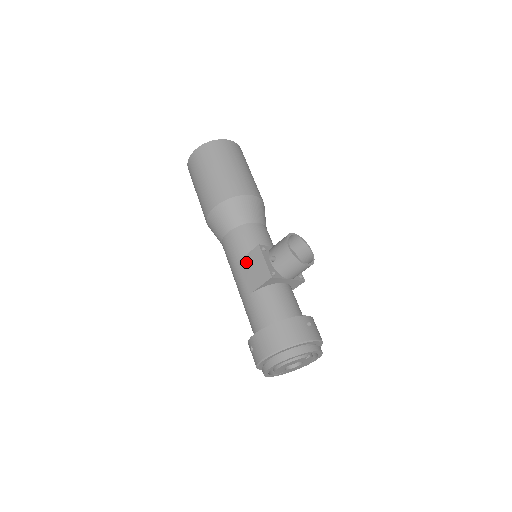
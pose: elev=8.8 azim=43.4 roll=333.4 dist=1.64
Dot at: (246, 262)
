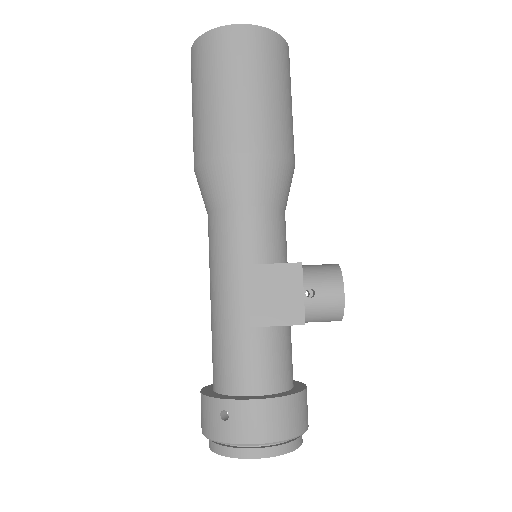
Dot at: (266, 275)
